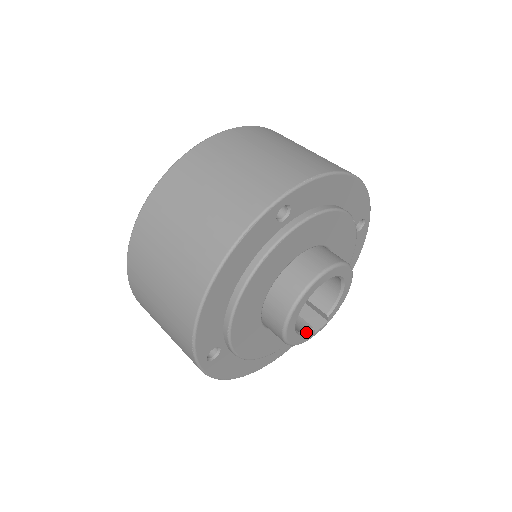
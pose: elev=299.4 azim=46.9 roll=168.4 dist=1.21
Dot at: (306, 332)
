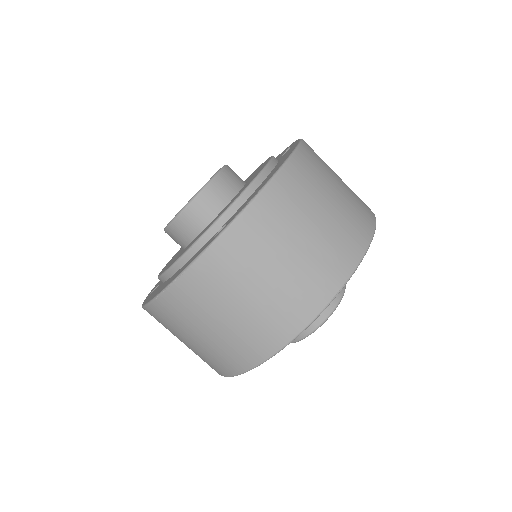
Dot at: occluded
